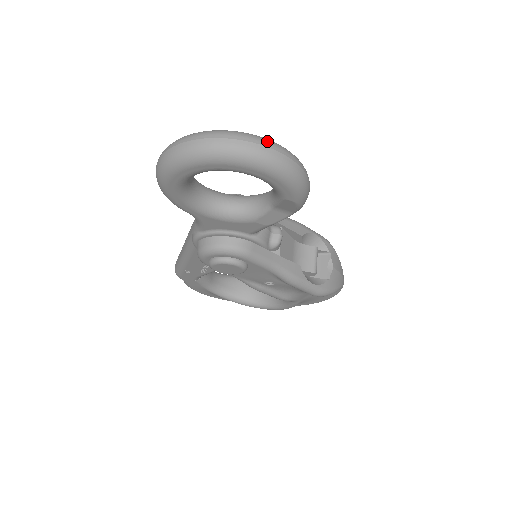
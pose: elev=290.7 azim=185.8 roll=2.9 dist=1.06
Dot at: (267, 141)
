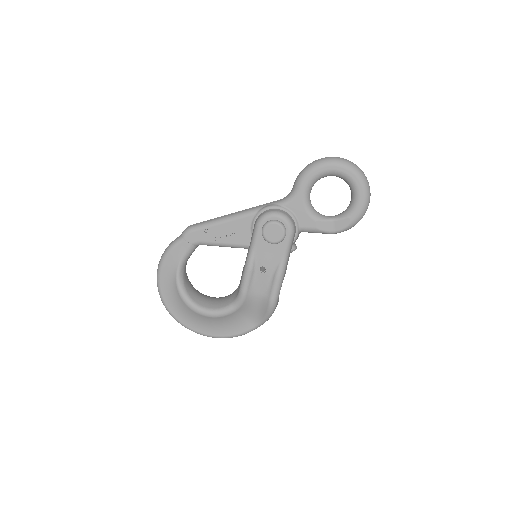
Dot at: occluded
